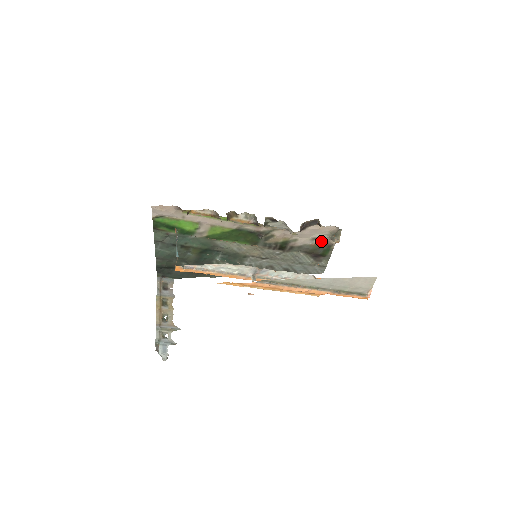
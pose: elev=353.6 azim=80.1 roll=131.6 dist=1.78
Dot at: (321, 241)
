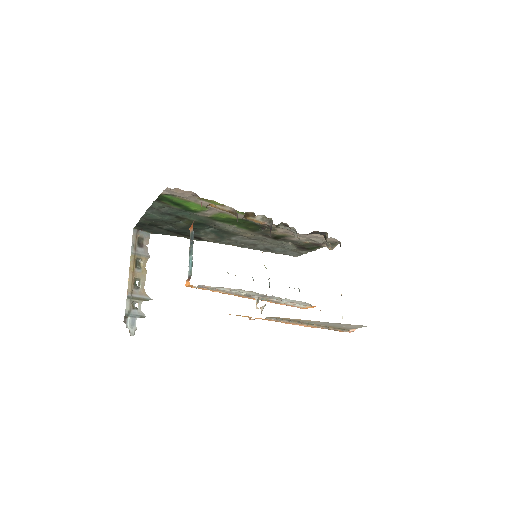
Dot at: (315, 242)
